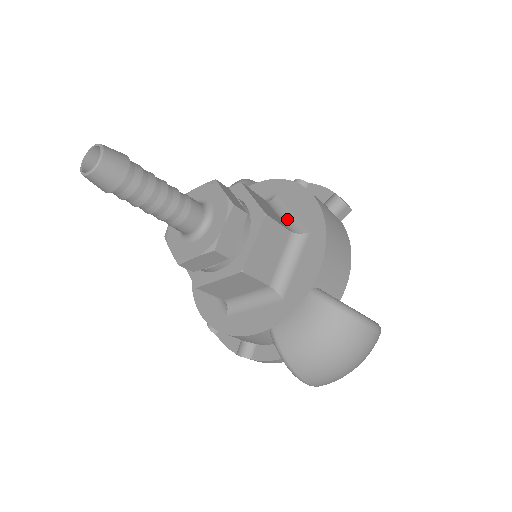
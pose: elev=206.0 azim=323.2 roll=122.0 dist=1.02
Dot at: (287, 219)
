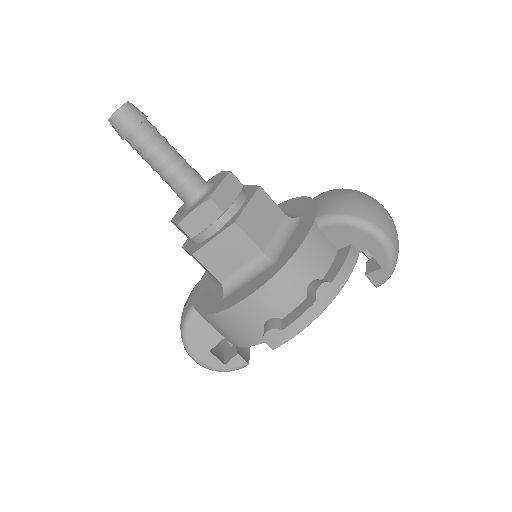
Dot at: occluded
